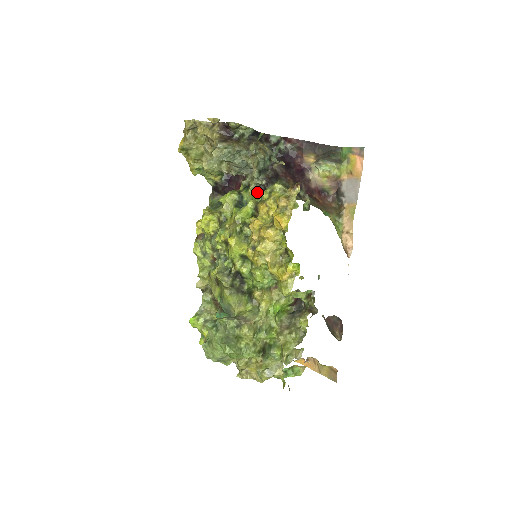
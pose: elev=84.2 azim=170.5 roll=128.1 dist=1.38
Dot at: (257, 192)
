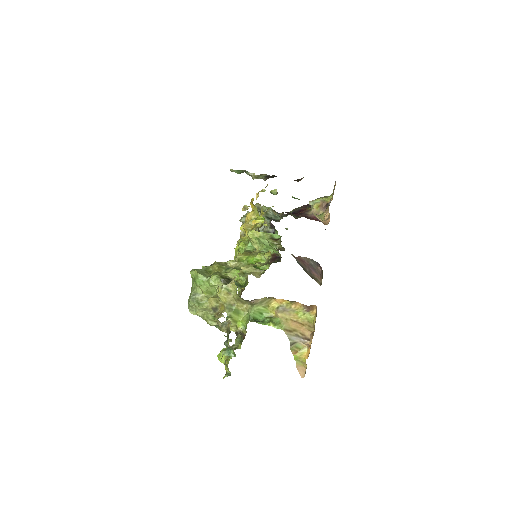
Dot at: occluded
